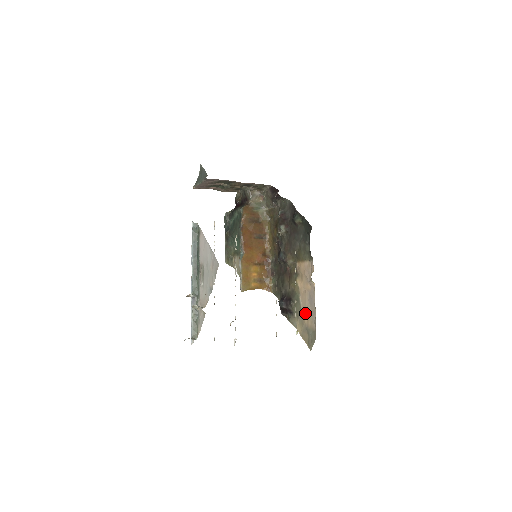
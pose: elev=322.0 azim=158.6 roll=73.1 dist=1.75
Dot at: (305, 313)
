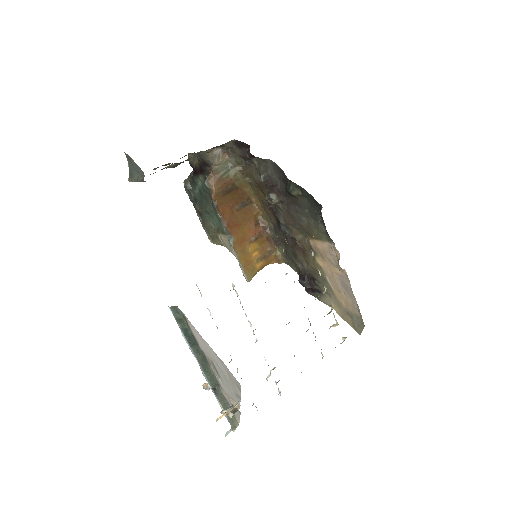
Dot at: (340, 296)
